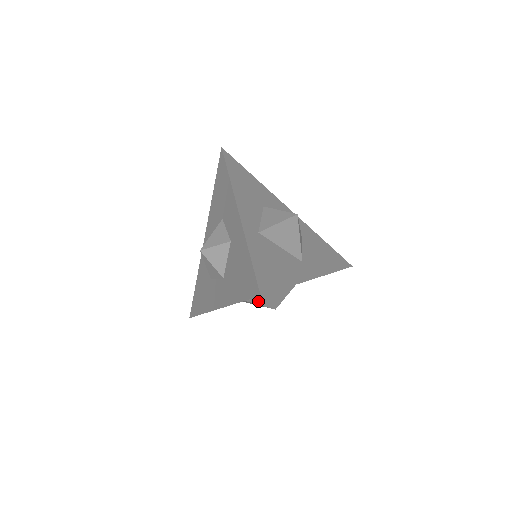
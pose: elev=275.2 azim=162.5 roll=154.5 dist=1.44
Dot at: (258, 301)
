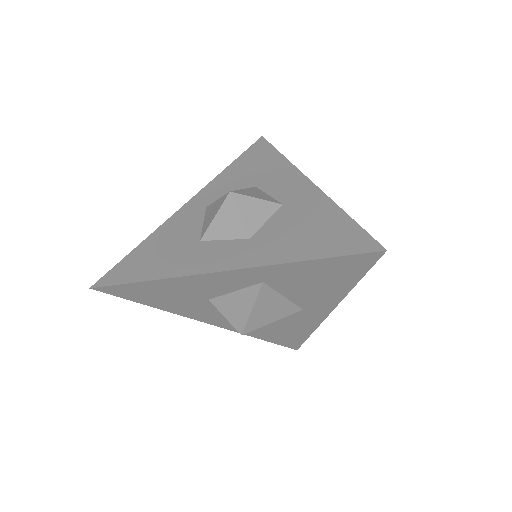
Dot at: (261, 299)
